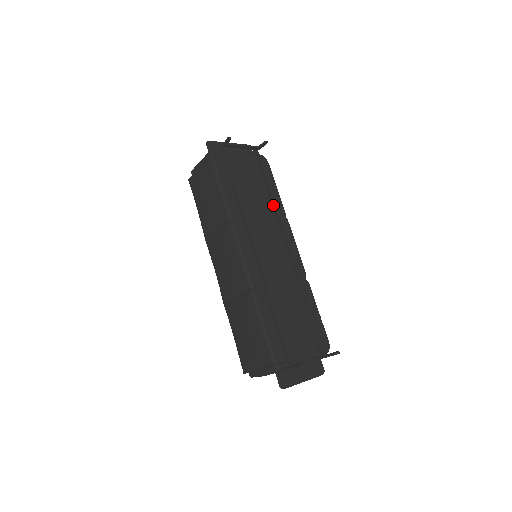
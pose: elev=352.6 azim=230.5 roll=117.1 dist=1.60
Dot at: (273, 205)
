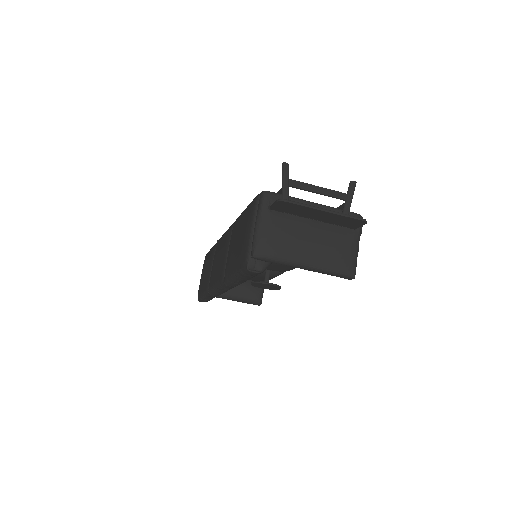
Dot at: occluded
